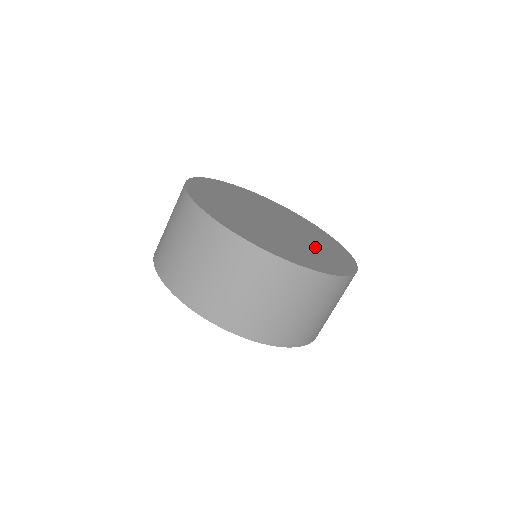
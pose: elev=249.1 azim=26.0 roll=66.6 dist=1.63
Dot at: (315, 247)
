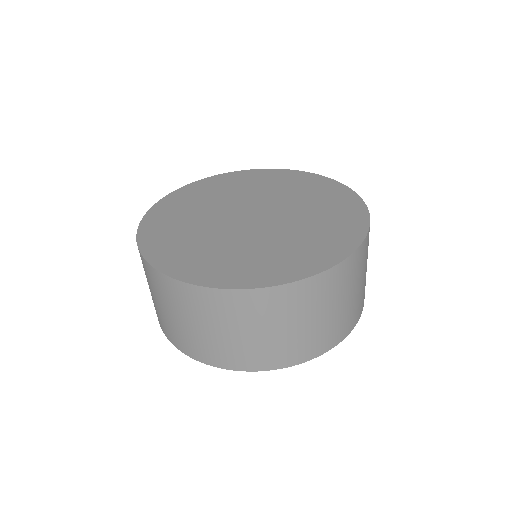
Dot at: (292, 238)
